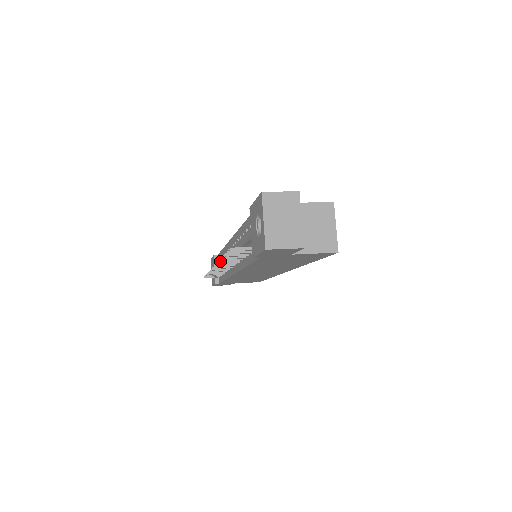
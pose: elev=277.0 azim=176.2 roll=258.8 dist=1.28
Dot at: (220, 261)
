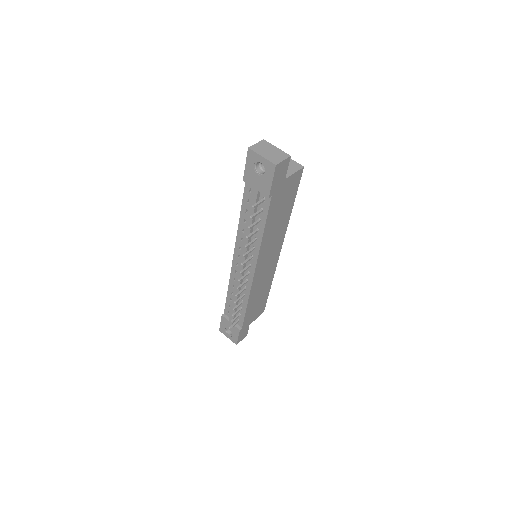
Dot at: (244, 255)
